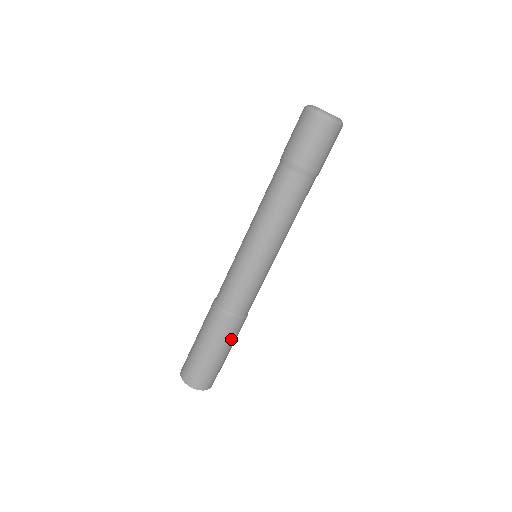
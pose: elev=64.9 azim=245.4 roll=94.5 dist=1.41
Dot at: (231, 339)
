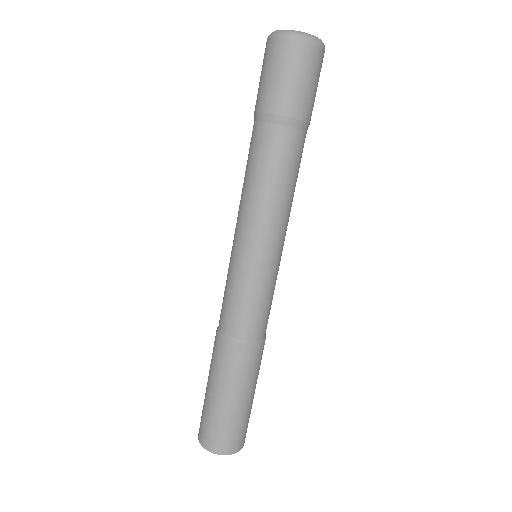
Dot at: (255, 374)
